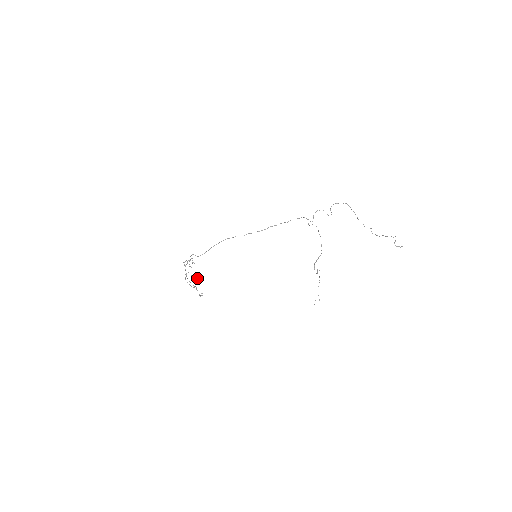
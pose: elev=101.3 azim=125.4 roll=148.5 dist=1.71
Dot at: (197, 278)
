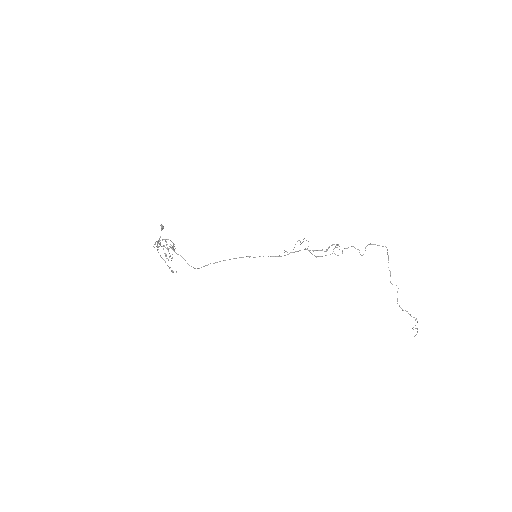
Dot at: (161, 226)
